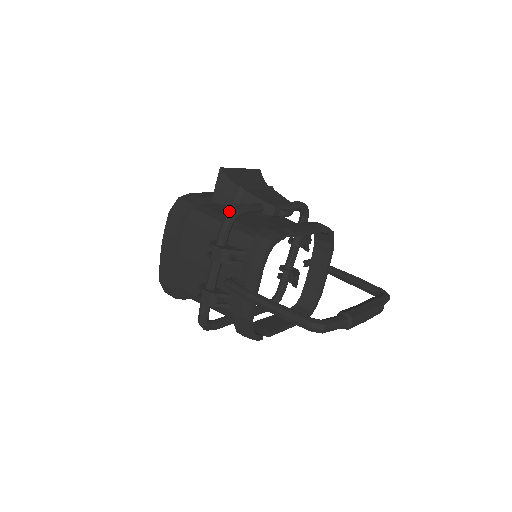
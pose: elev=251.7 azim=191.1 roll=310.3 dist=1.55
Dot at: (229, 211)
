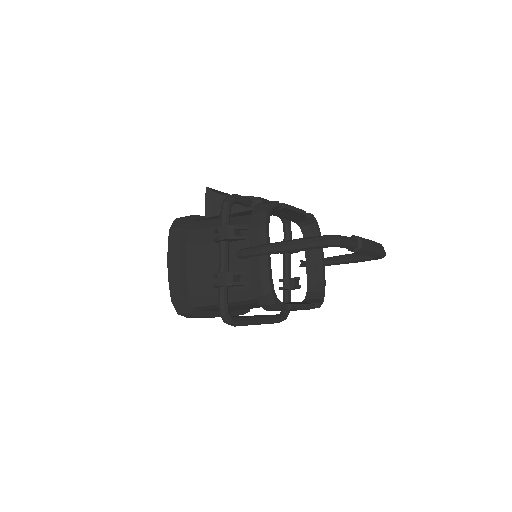
Dot at: (225, 199)
